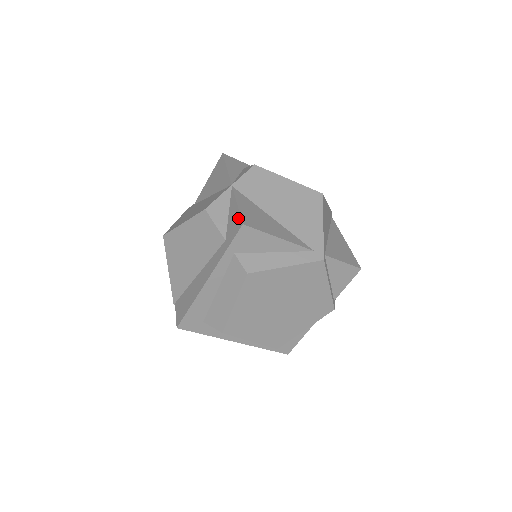
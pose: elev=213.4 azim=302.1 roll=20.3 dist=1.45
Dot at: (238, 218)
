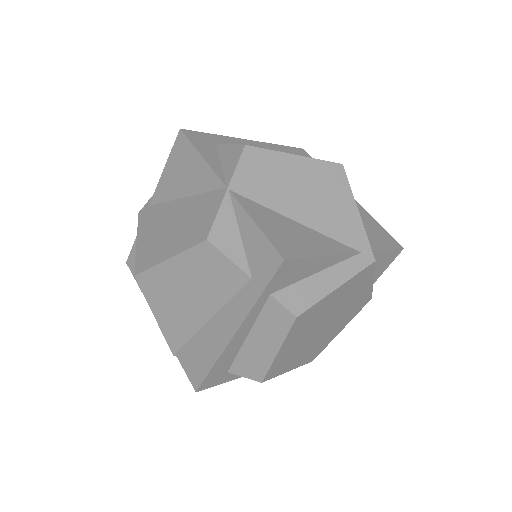
Dot at: (268, 248)
